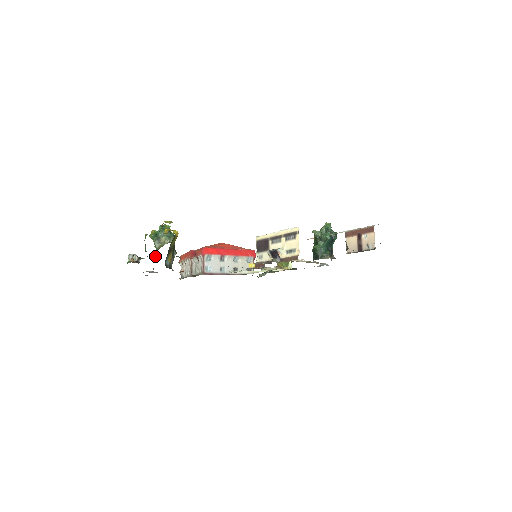
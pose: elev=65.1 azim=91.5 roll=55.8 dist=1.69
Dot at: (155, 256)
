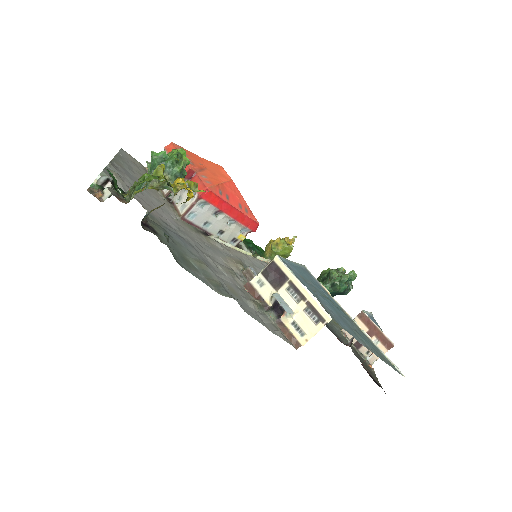
Dot at: (138, 188)
